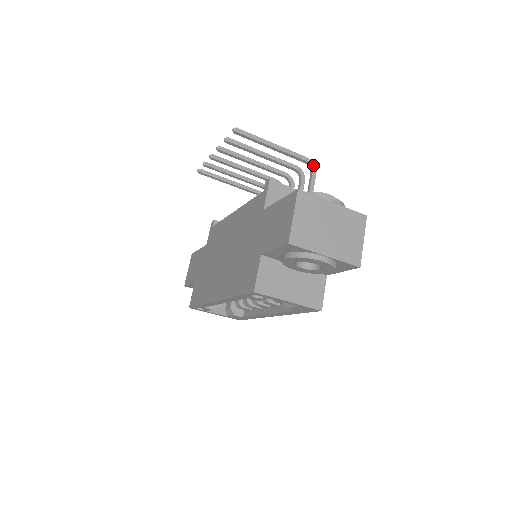
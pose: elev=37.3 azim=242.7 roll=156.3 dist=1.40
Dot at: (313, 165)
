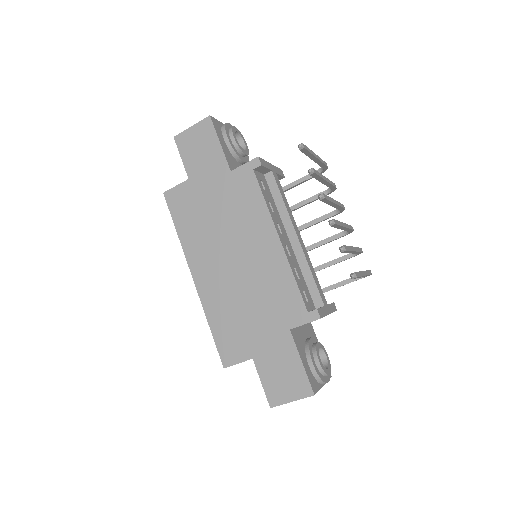
Dot at: occluded
